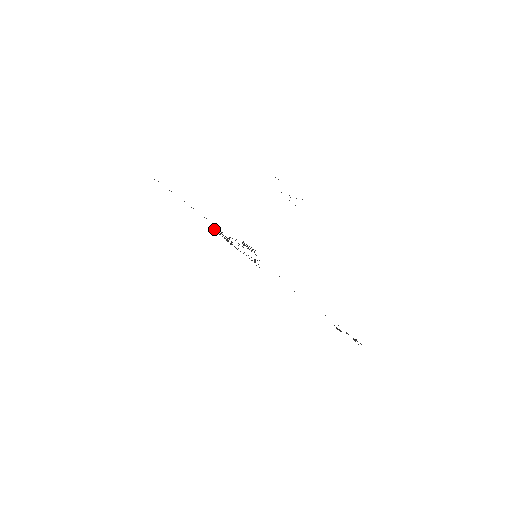
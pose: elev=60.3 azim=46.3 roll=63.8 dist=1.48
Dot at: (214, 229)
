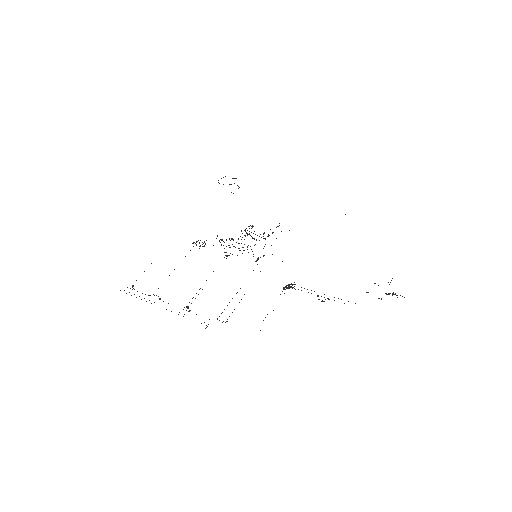
Dot at: occluded
